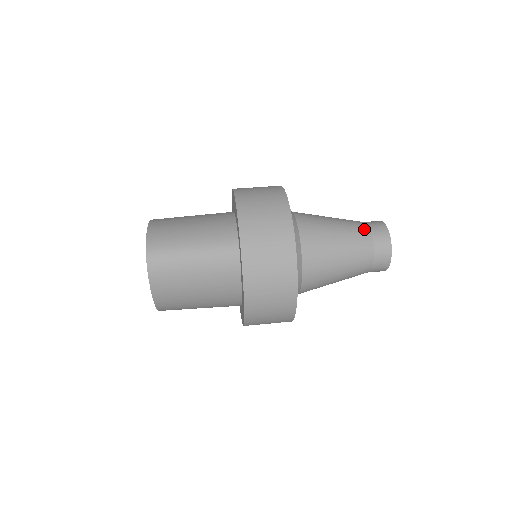
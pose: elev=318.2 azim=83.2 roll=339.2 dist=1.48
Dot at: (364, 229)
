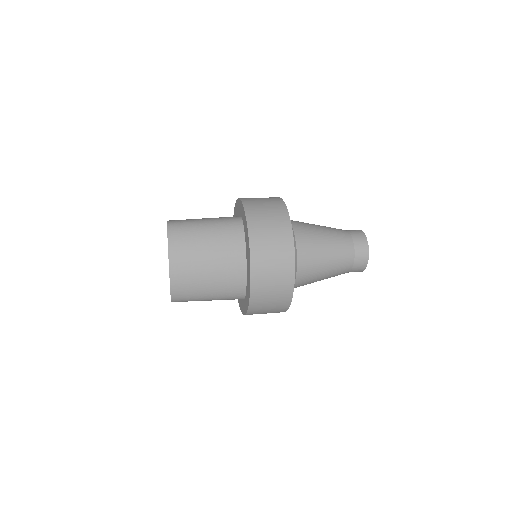
Dot at: (341, 229)
